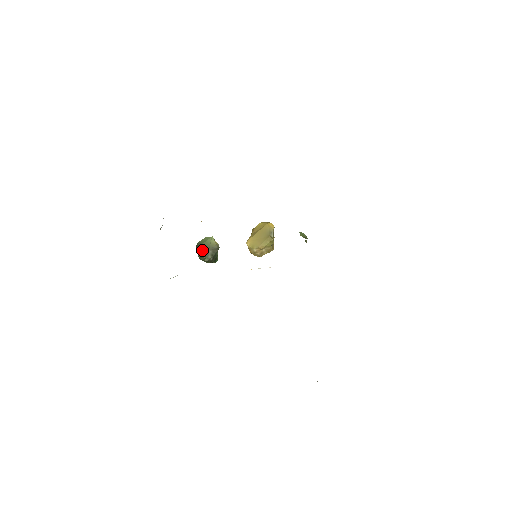
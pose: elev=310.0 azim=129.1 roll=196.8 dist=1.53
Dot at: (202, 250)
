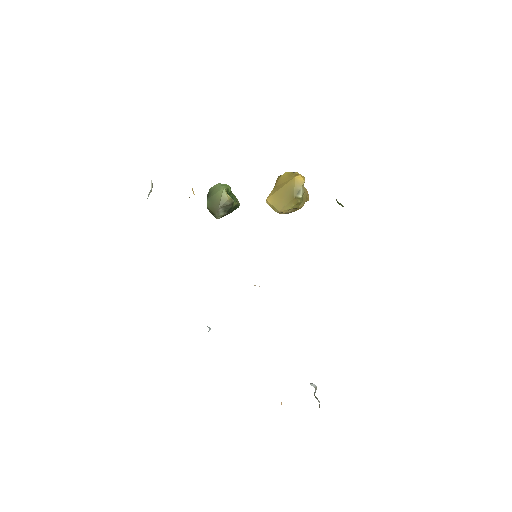
Dot at: (211, 206)
